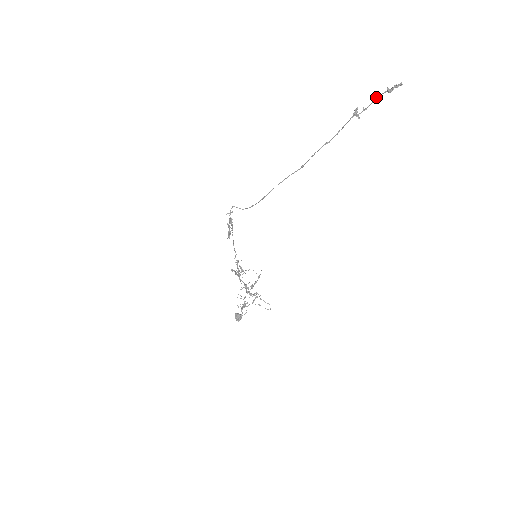
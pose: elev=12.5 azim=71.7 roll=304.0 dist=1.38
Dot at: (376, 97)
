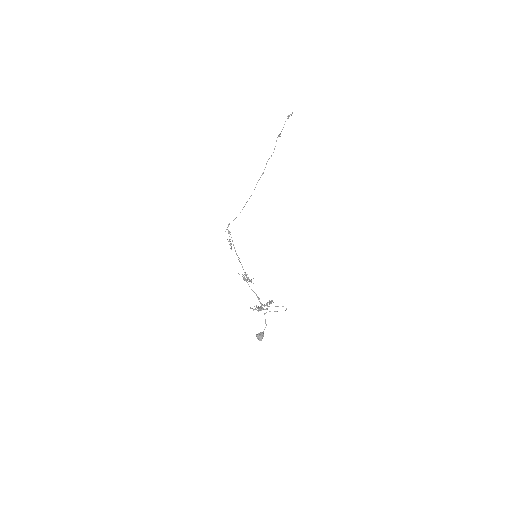
Dot at: occluded
